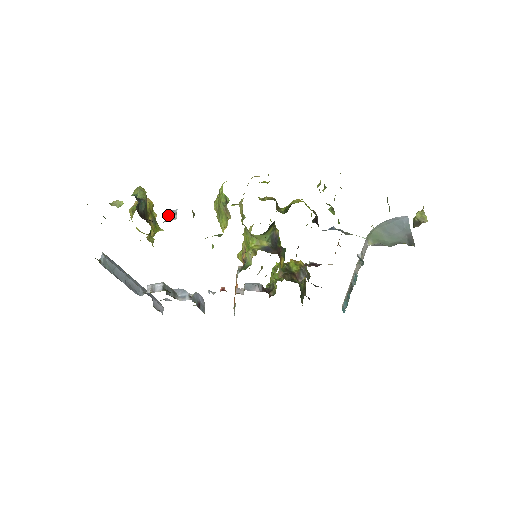
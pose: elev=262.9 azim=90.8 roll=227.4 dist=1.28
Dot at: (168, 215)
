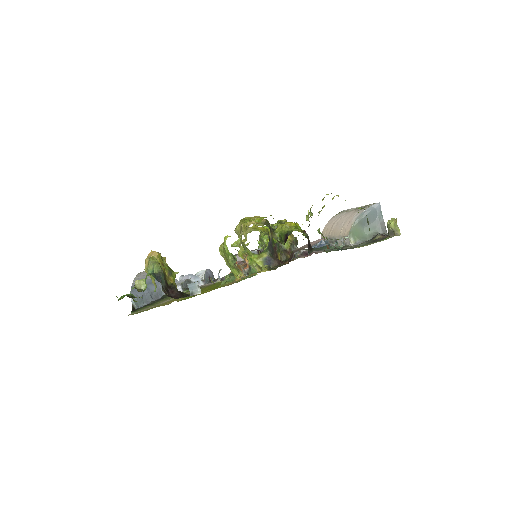
Dot at: (191, 288)
